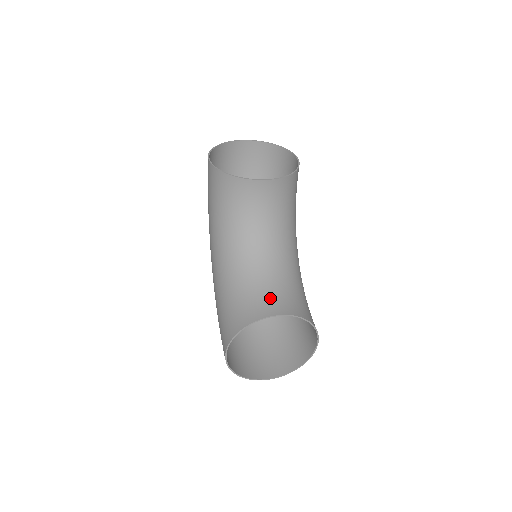
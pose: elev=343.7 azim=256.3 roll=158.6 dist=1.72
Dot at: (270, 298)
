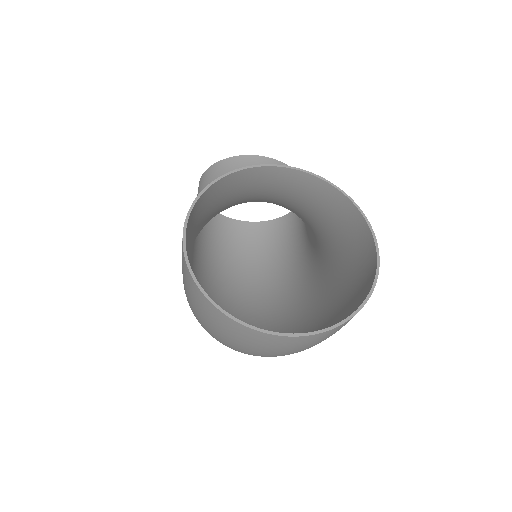
Dot at: (271, 186)
